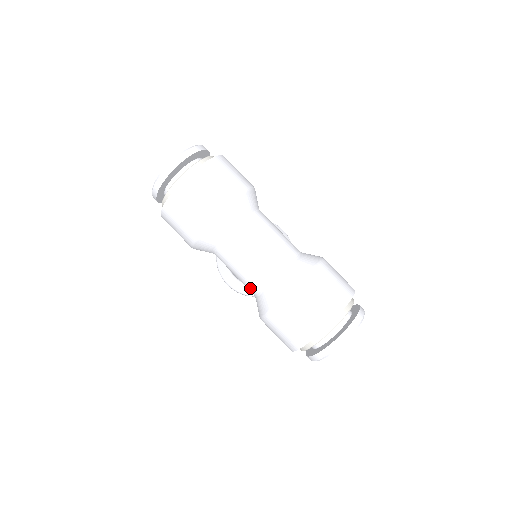
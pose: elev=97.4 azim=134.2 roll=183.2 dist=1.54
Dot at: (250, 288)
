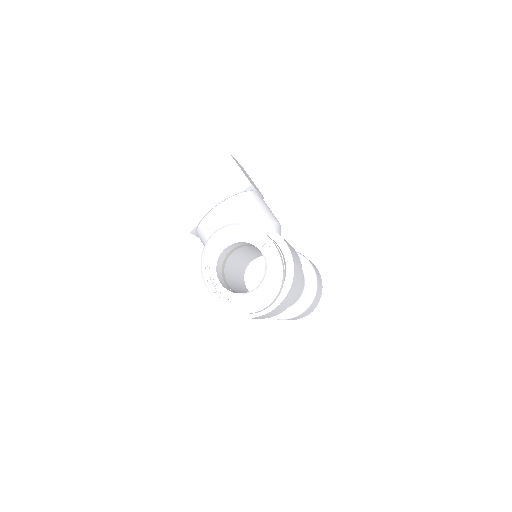
Dot at: occluded
